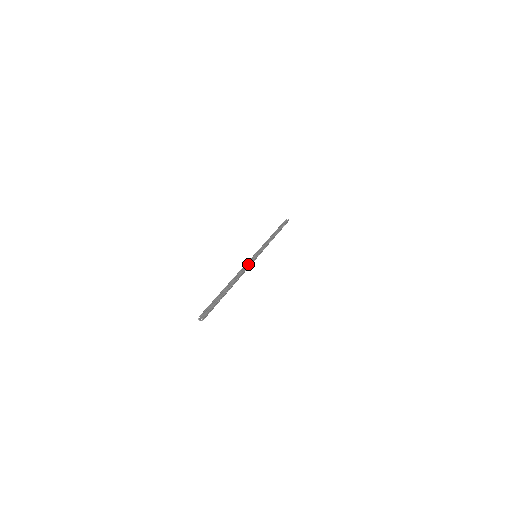
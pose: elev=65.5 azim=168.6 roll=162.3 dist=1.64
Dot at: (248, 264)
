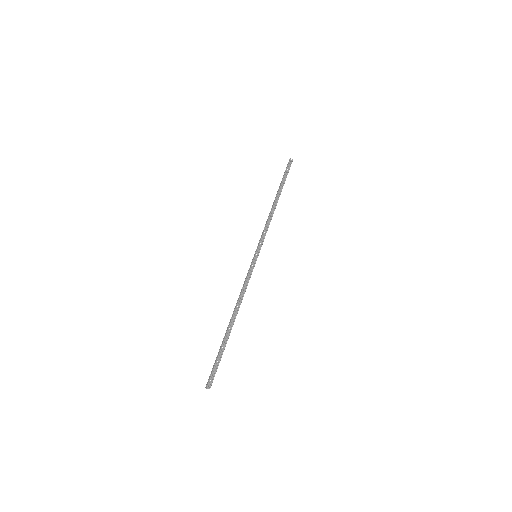
Dot at: (248, 274)
